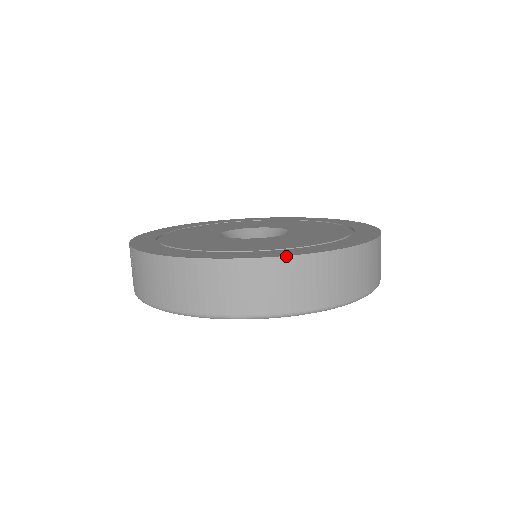
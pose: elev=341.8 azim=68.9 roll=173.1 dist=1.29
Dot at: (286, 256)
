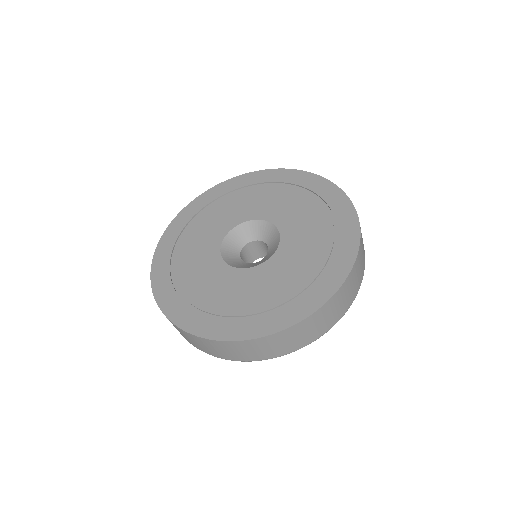
Dot at: (299, 322)
